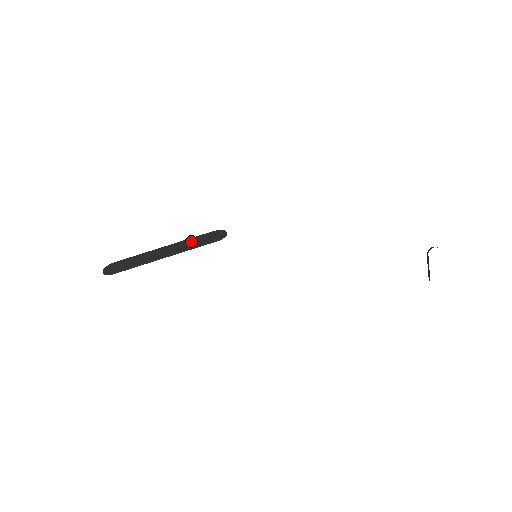
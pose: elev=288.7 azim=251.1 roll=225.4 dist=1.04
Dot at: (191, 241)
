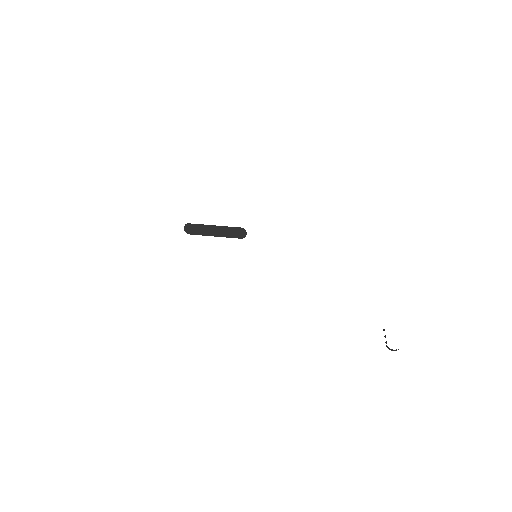
Dot at: (229, 233)
